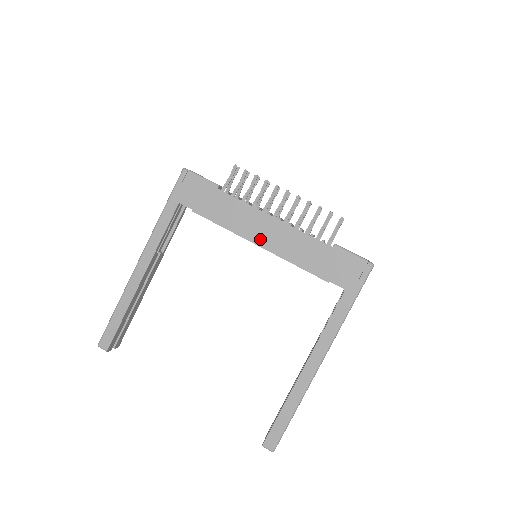
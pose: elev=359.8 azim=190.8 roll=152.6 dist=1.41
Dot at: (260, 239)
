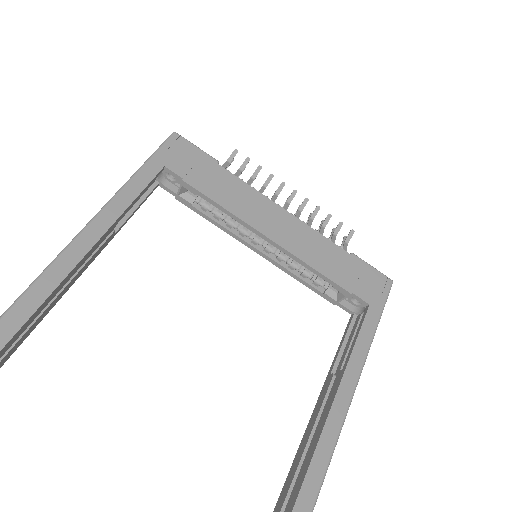
Dot at: (270, 230)
